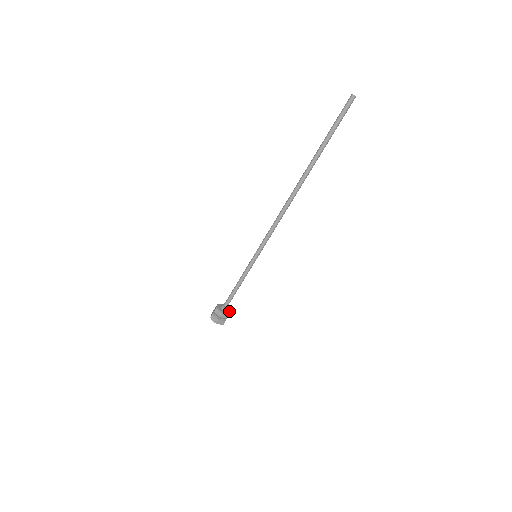
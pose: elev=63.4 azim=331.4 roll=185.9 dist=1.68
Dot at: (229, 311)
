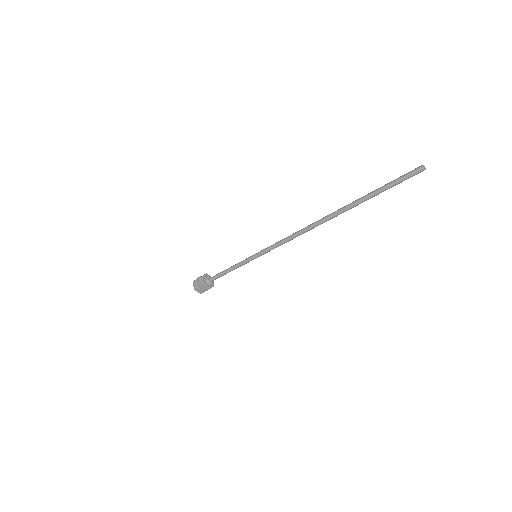
Dot at: (213, 281)
